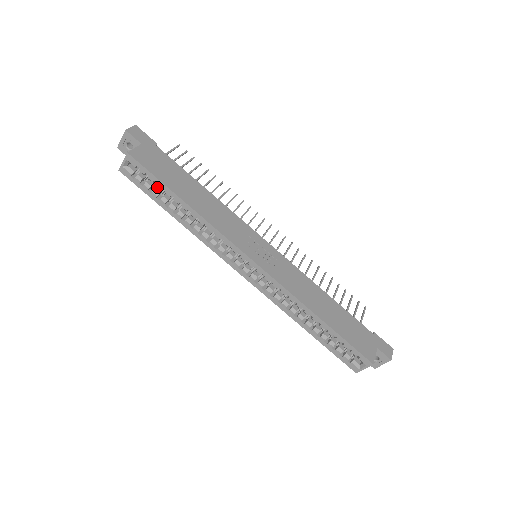
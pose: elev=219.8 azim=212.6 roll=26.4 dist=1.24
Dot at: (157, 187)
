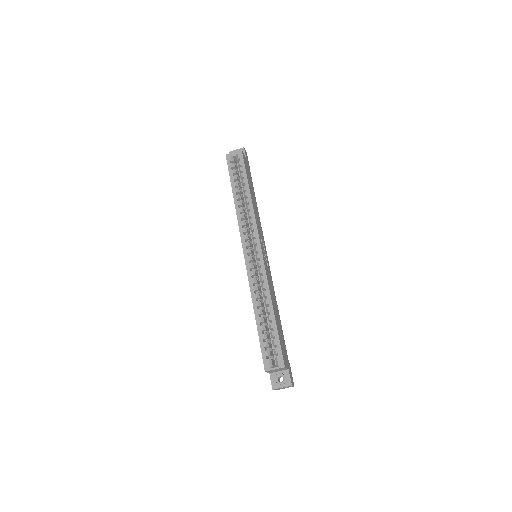
Dot at: (238, 177)
